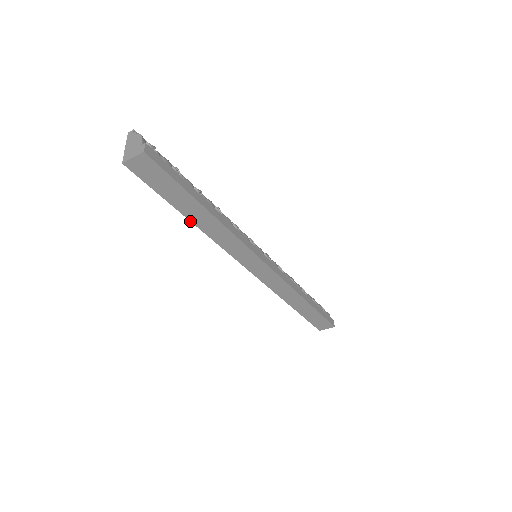
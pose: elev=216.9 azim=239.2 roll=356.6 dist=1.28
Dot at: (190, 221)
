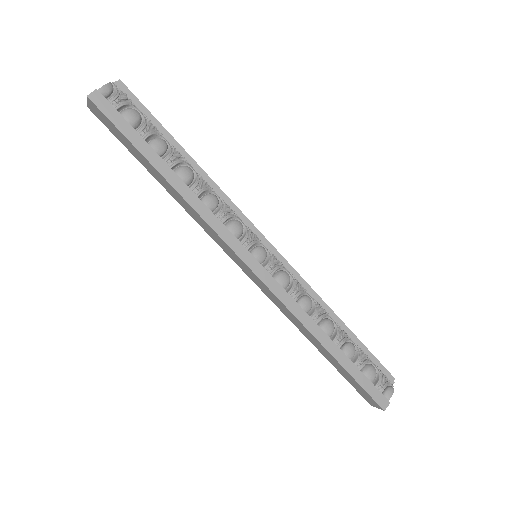
Dot at: (161, 184)
